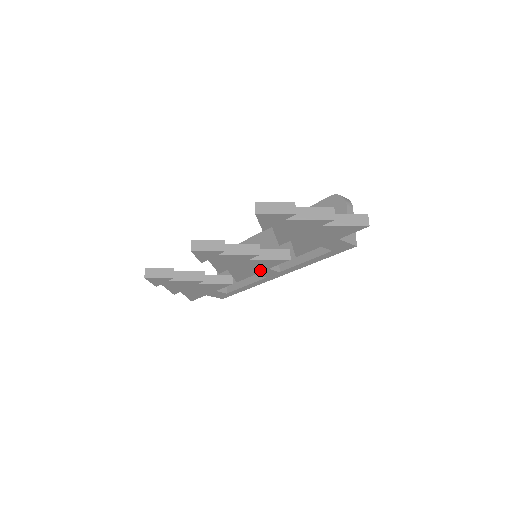
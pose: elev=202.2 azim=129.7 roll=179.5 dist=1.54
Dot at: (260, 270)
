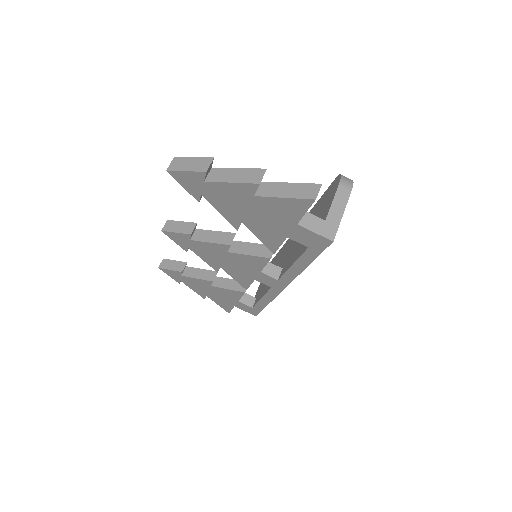
Dot at: (254, 273)
